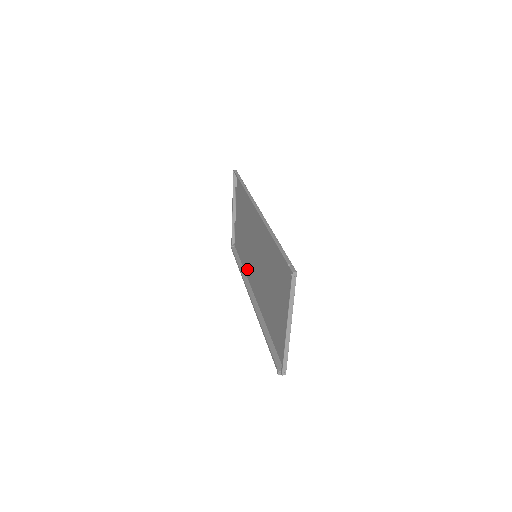
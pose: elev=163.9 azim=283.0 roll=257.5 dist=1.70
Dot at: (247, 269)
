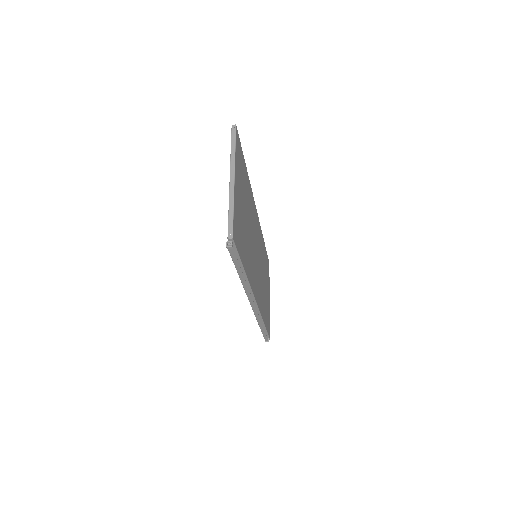
Dot at: (261, 306)
